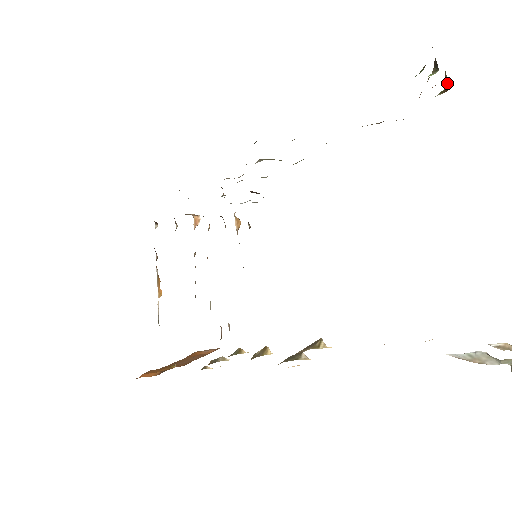
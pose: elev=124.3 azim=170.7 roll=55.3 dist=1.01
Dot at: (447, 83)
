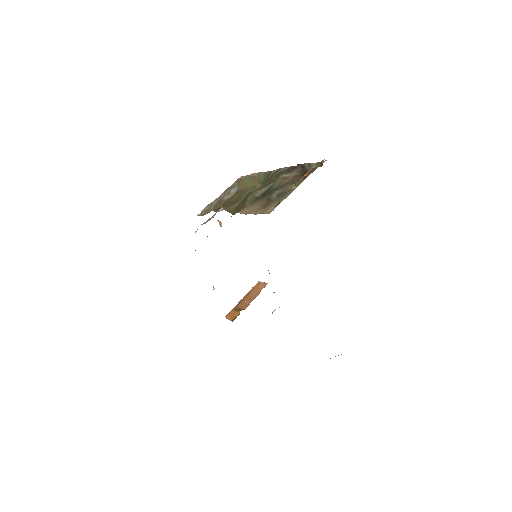
Dot at: occluded
